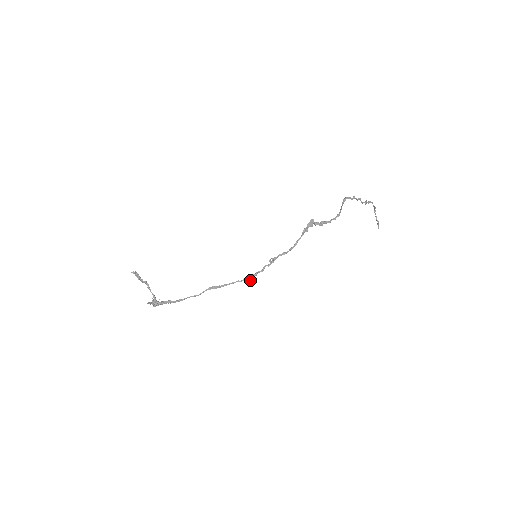
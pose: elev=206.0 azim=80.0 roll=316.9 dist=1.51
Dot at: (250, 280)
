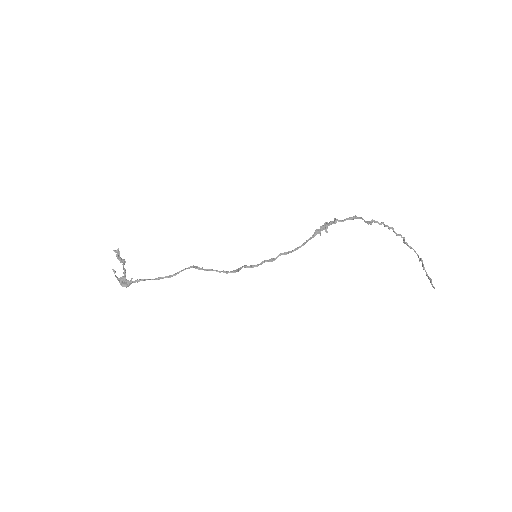
Dot at: (241, 268)
